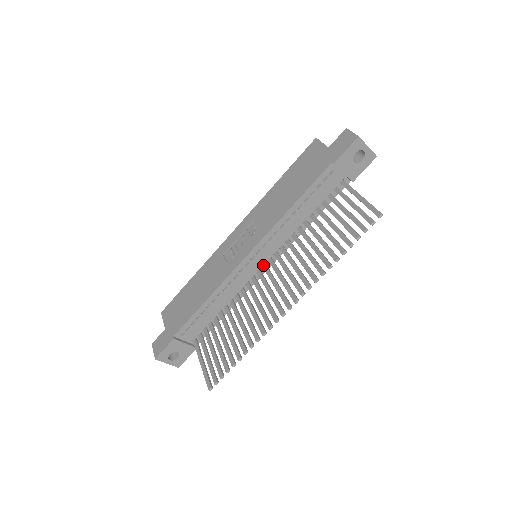
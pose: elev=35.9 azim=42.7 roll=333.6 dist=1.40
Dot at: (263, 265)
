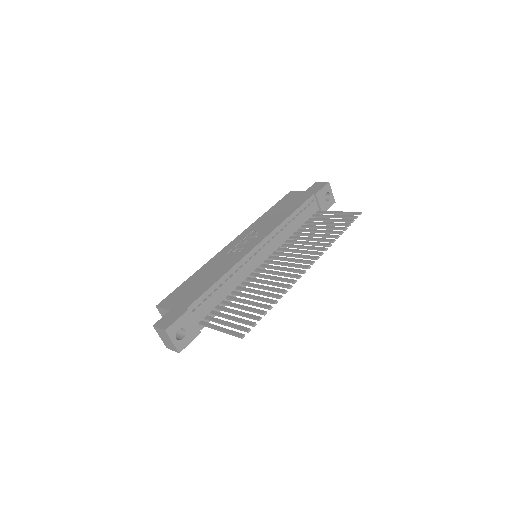
Dot at: (264, 260)
